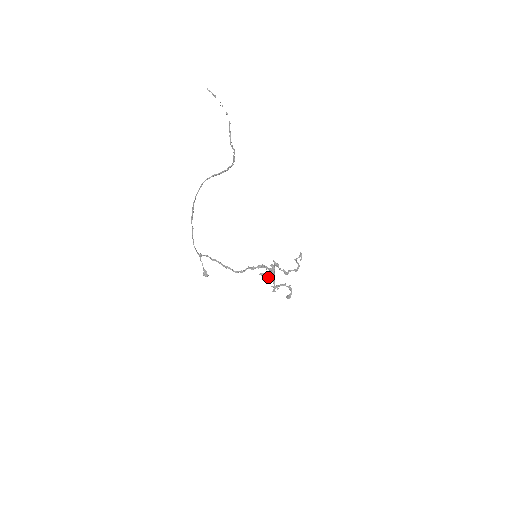
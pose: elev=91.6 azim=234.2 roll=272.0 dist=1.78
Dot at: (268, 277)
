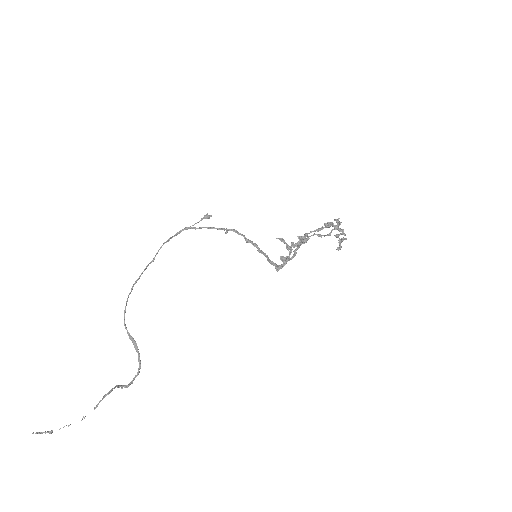
Dot at: (280, 258)
